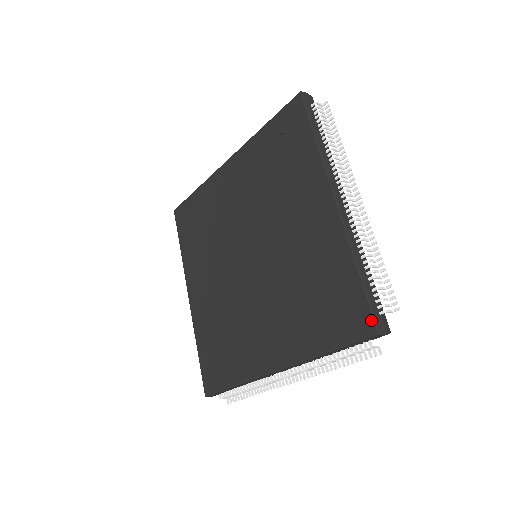
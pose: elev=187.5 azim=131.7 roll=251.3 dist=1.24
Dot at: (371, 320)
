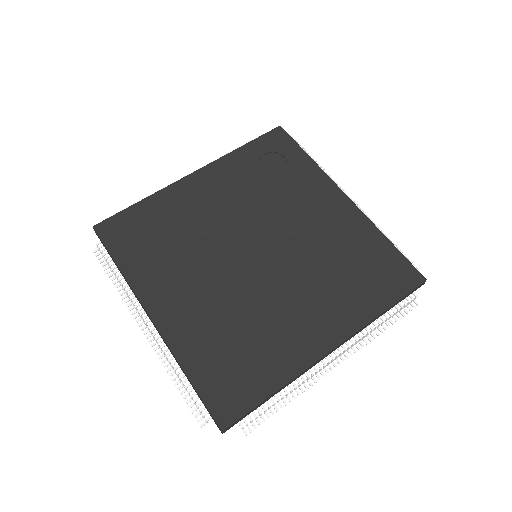
Dot at: (417, 272)
